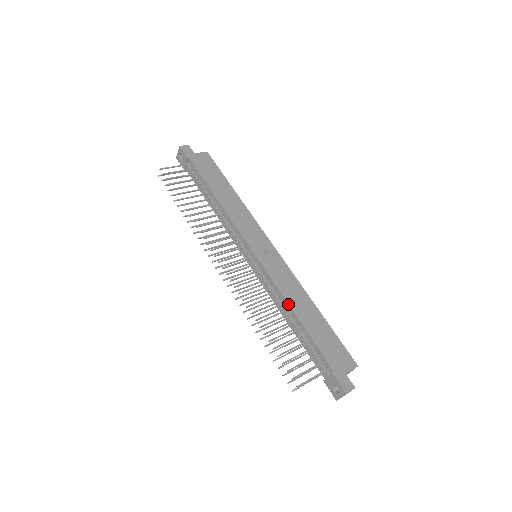
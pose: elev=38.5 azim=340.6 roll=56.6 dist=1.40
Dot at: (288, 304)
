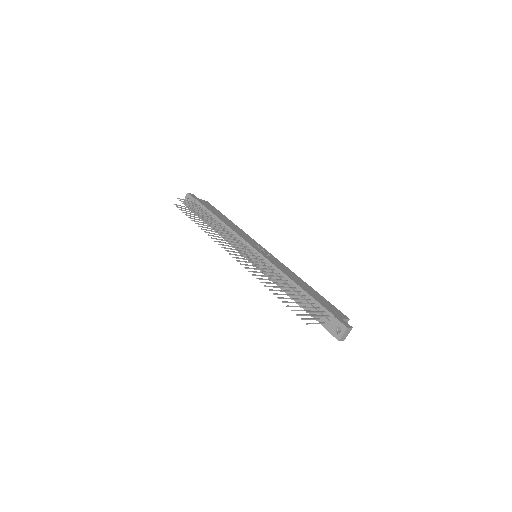
Dot at: (289, 278)
